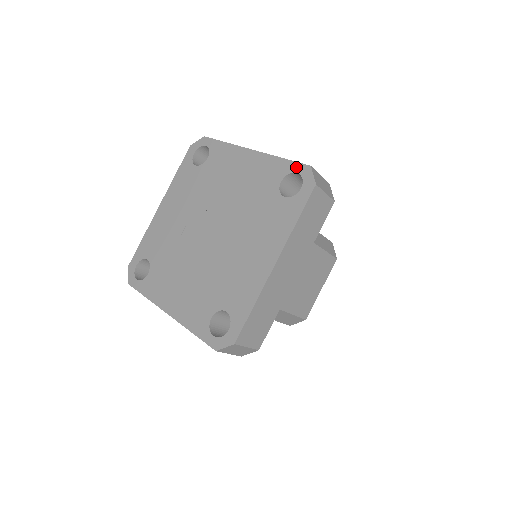
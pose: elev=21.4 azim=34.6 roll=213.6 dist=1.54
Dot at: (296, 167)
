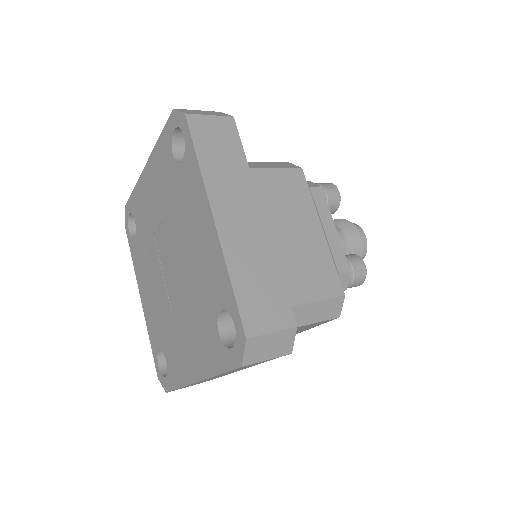
Dot at: (236, 317)
